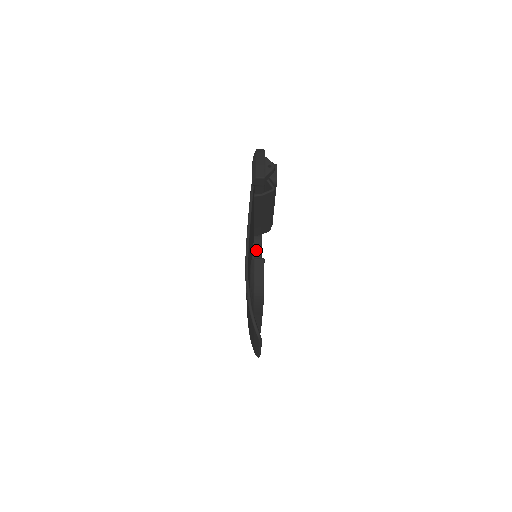
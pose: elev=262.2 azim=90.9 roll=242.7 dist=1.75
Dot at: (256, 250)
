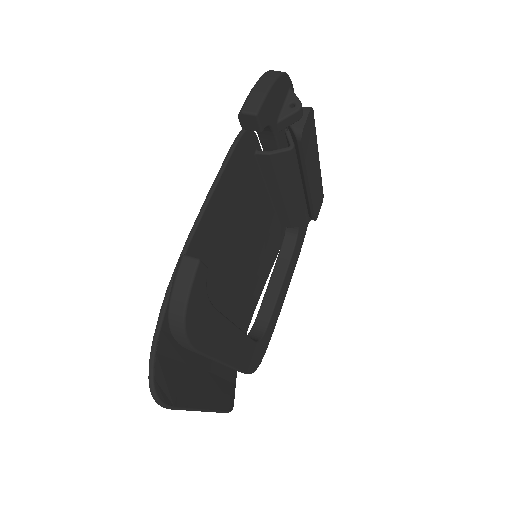
Dot at: (286, 249)
